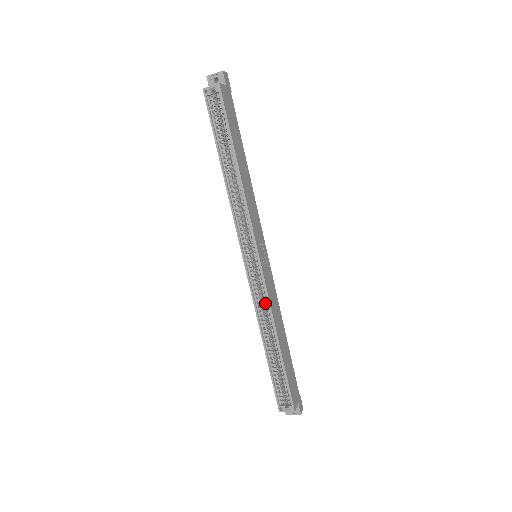
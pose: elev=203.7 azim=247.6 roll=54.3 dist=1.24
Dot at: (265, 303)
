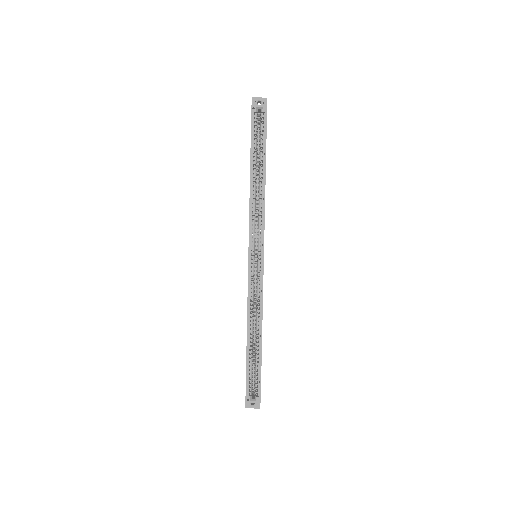
Dot at: (258, 298)
